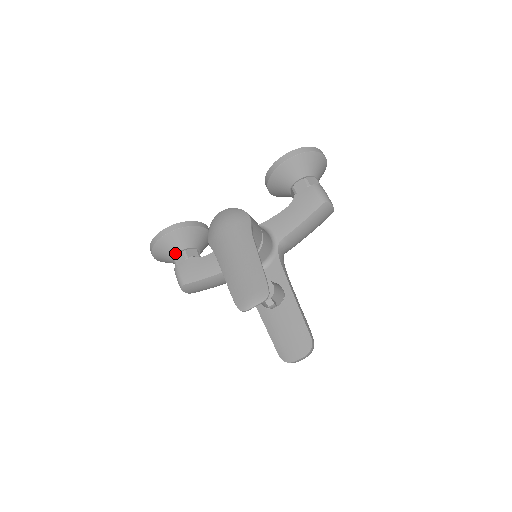
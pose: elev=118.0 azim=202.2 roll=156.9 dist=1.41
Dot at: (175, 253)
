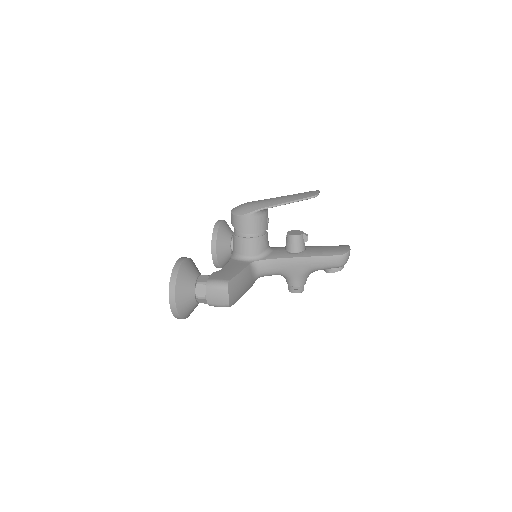
Dot at: (196, 277)
